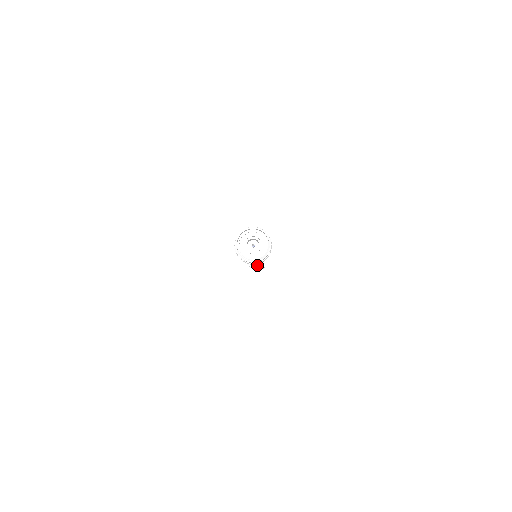
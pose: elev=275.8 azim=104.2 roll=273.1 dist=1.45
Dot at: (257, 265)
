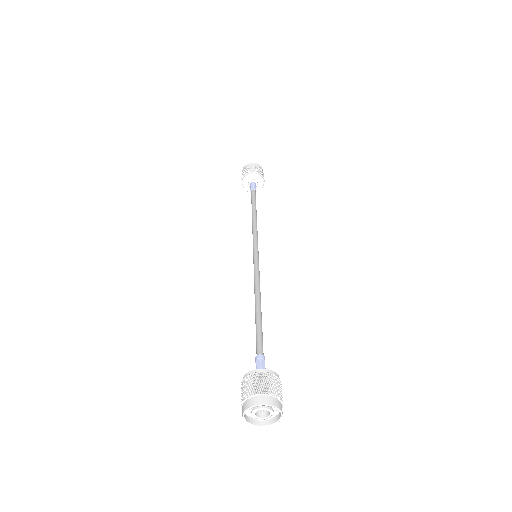
Dot at: occluded
